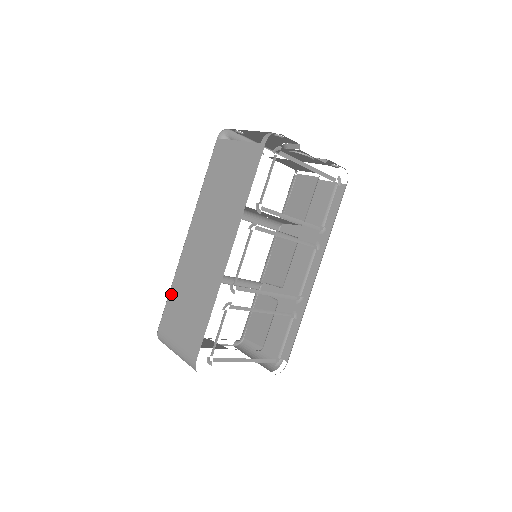
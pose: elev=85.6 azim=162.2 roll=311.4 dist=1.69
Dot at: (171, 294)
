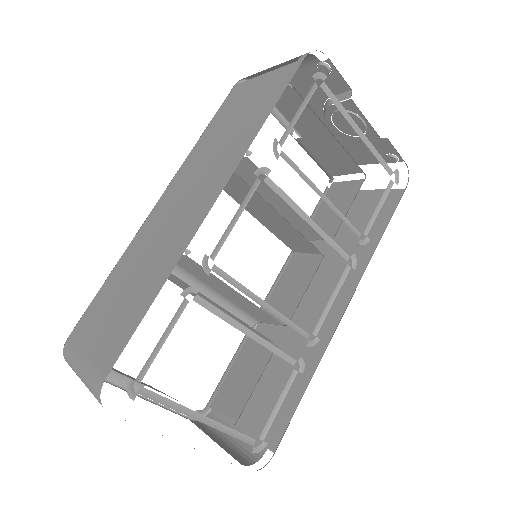
Dot at: (107, 282)
